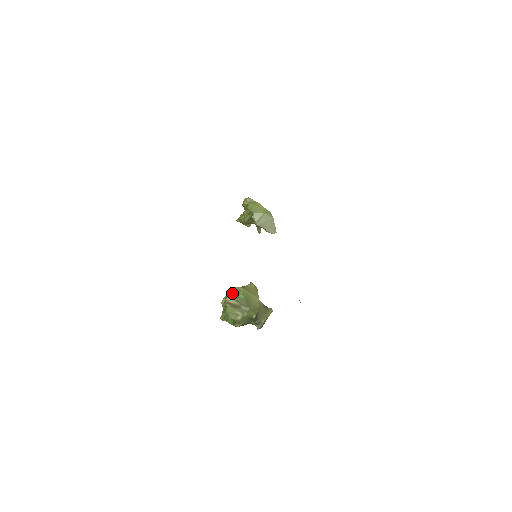
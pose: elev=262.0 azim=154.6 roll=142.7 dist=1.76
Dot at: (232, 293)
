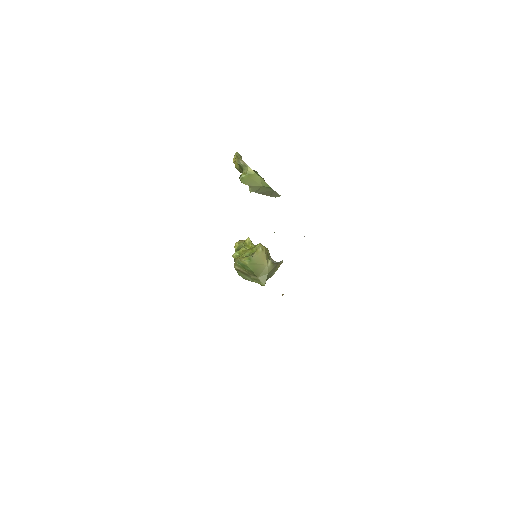
Dot at: (239, 263)
